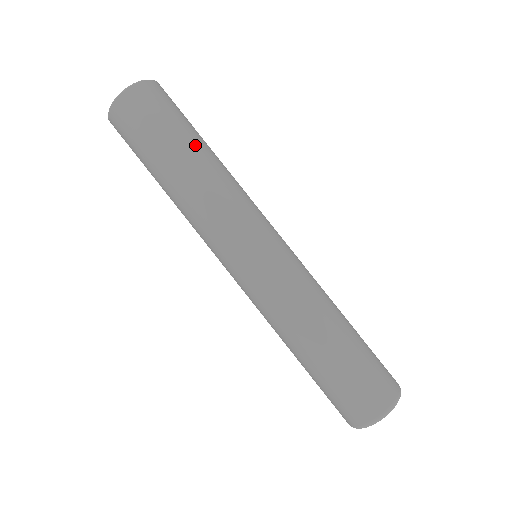
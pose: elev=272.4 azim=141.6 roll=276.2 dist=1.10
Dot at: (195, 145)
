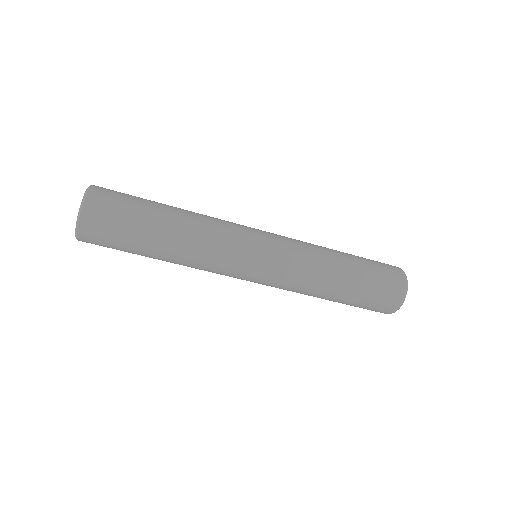
Dot at: (152, 254)
